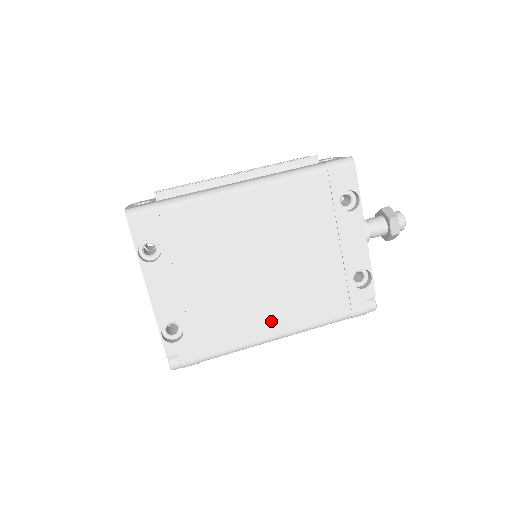
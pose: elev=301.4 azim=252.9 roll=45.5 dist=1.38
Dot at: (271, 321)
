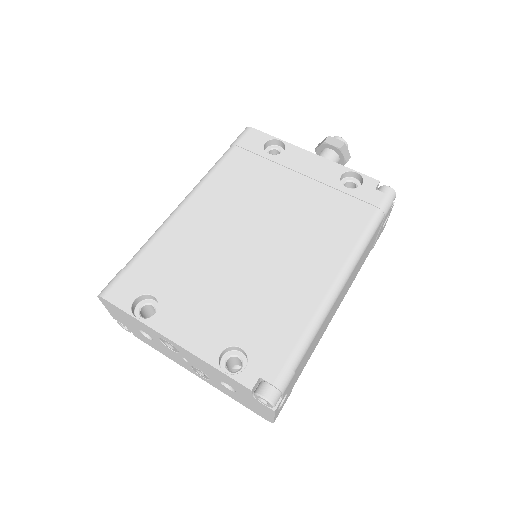
Dot at: (316, 272)
